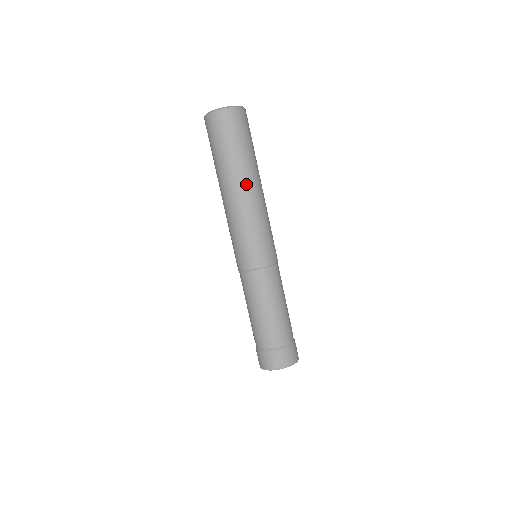
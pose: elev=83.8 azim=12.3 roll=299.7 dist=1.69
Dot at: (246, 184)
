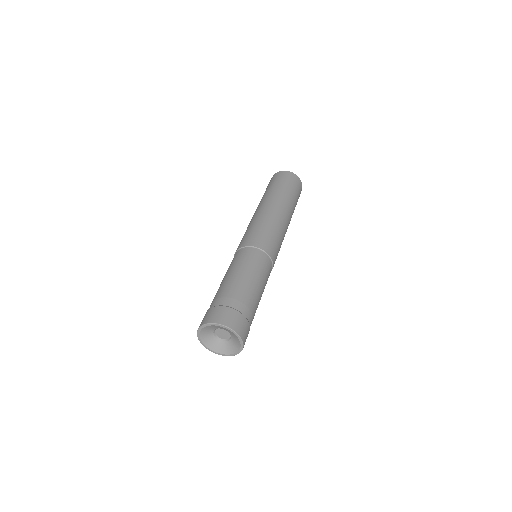
Dot at: (272, 202)
